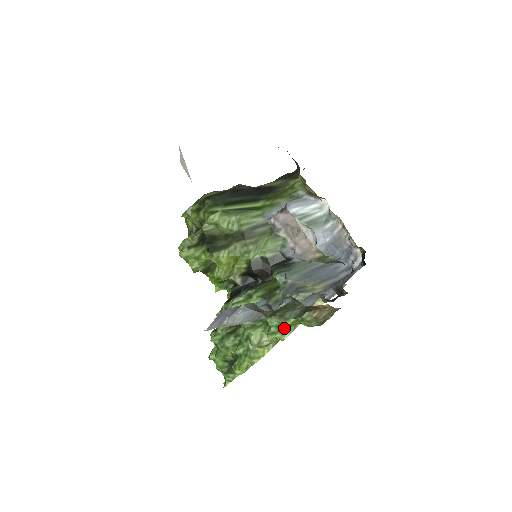
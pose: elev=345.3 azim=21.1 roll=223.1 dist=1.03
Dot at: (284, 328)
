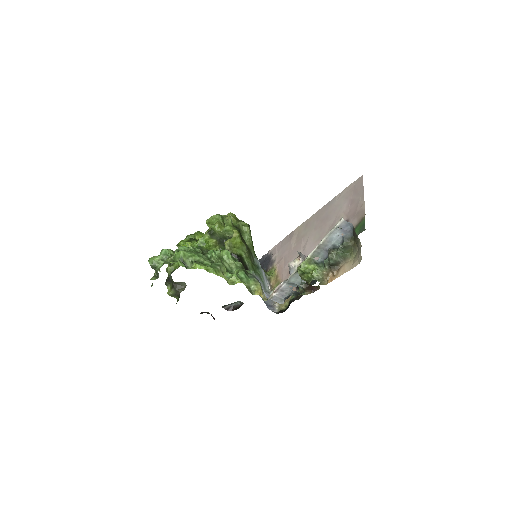
Dot at: (245, 281)
